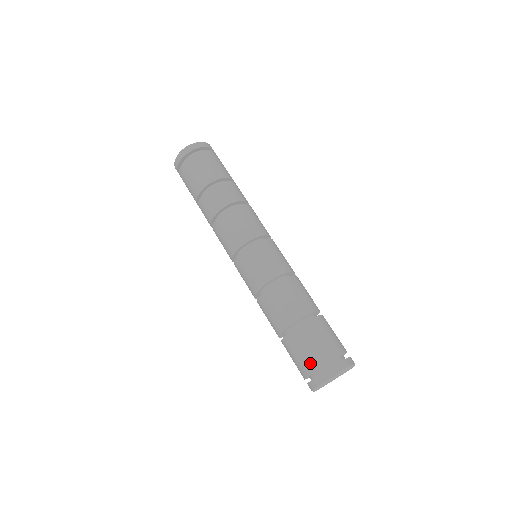
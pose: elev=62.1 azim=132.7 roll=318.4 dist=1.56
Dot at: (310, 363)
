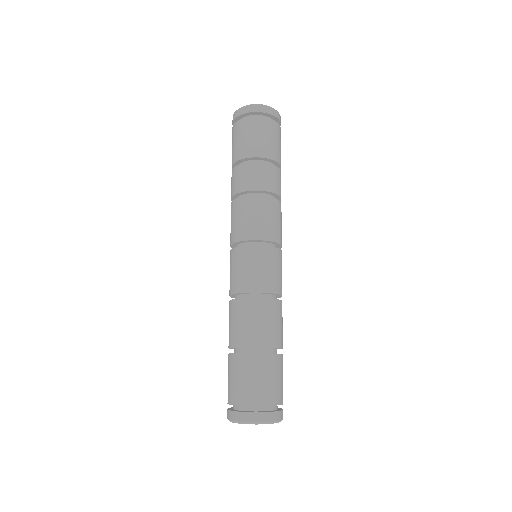
Dot at: (260, 395)
